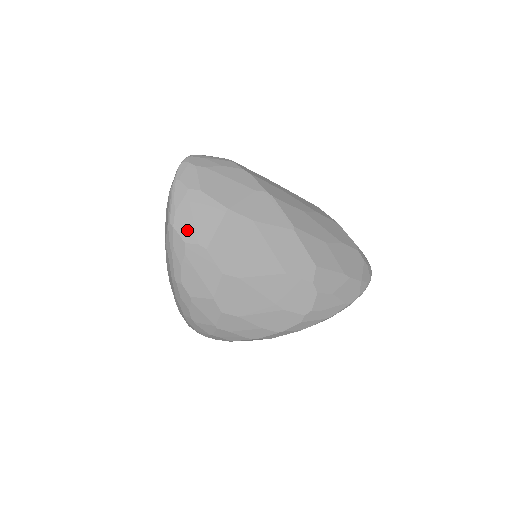
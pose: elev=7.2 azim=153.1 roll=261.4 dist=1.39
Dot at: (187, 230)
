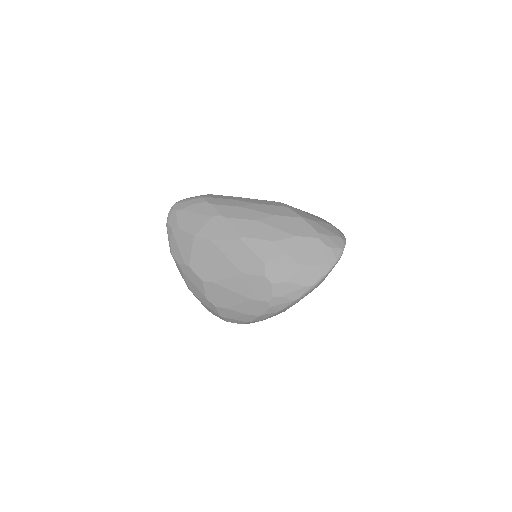
Dot at: (178, 256)
